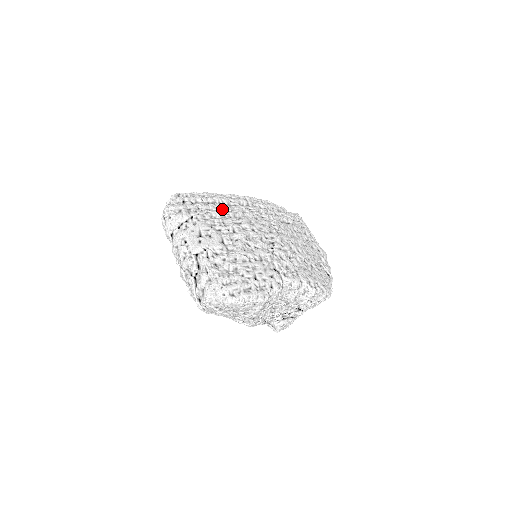
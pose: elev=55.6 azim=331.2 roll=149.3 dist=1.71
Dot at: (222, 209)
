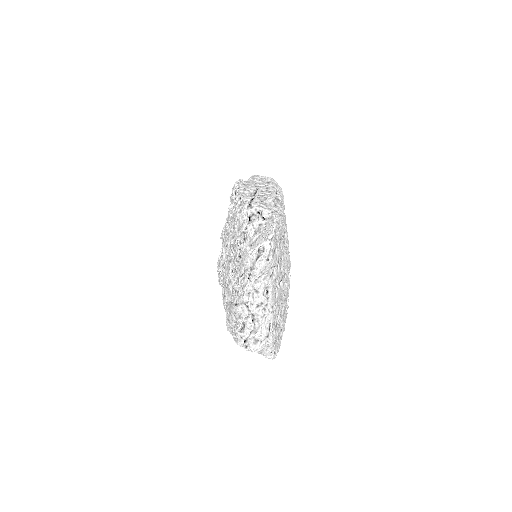
Dot at: occluded
